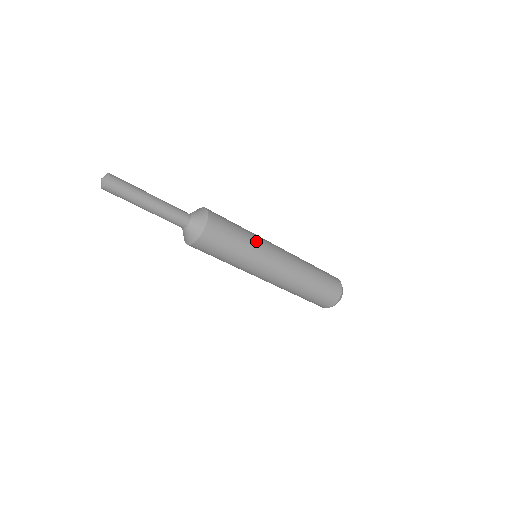
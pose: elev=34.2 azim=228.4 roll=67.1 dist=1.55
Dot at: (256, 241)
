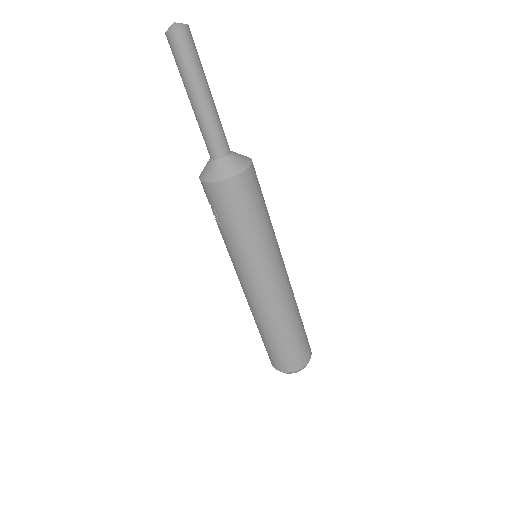
Dot at: occluded
